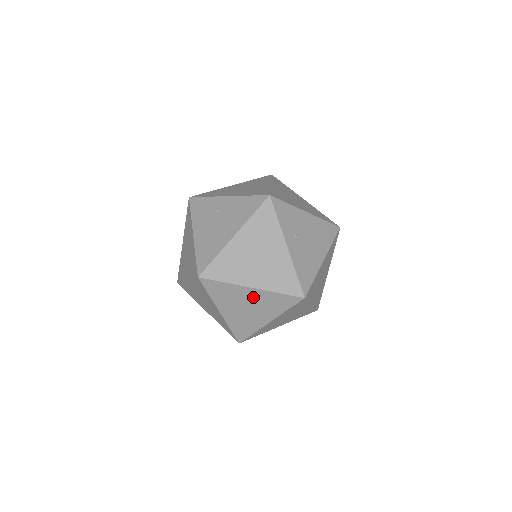
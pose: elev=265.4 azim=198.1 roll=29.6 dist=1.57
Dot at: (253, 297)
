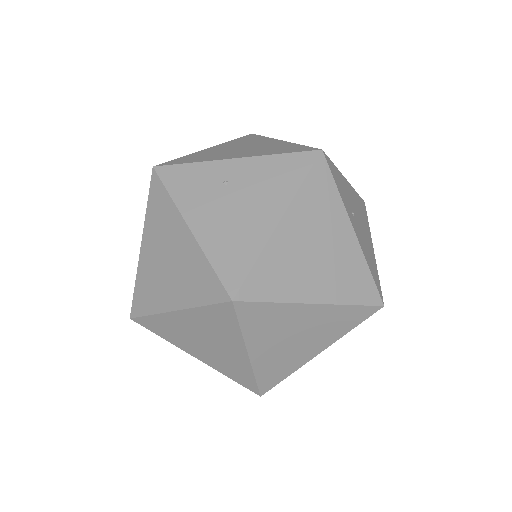
Dot at: (311, 319)
